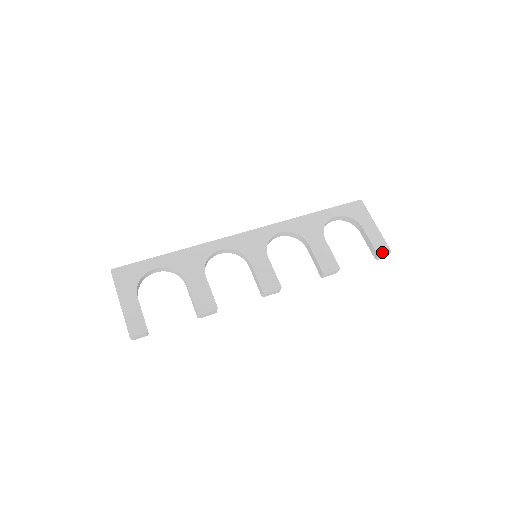
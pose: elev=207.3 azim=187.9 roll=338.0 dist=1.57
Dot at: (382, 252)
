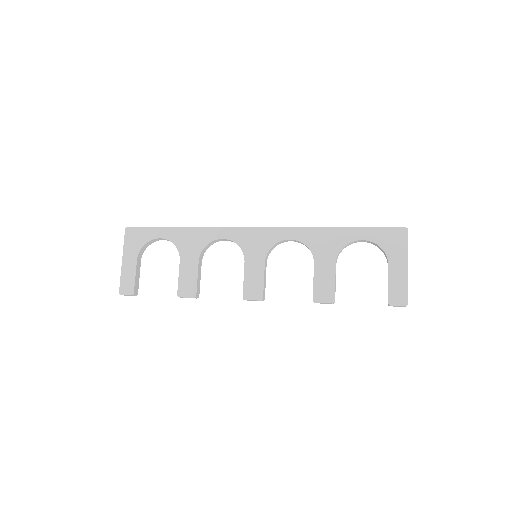
Dot at: (395, 302)
